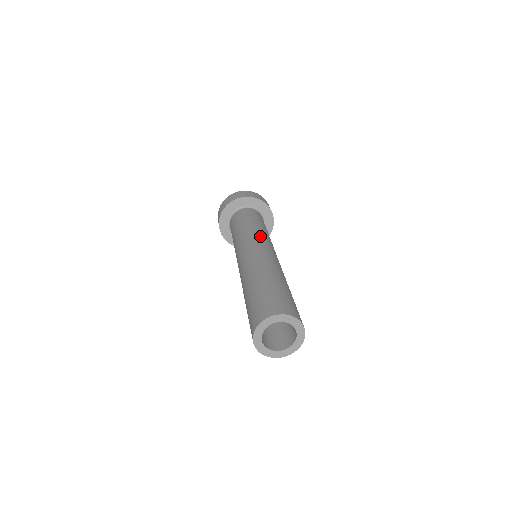
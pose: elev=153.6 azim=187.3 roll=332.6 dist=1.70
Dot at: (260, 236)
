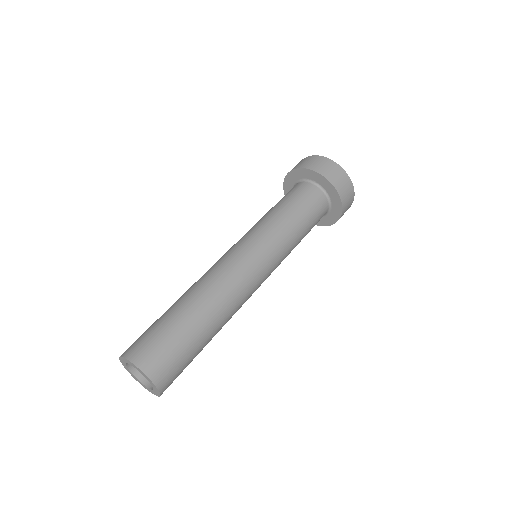
Dot at: (259, 236)
